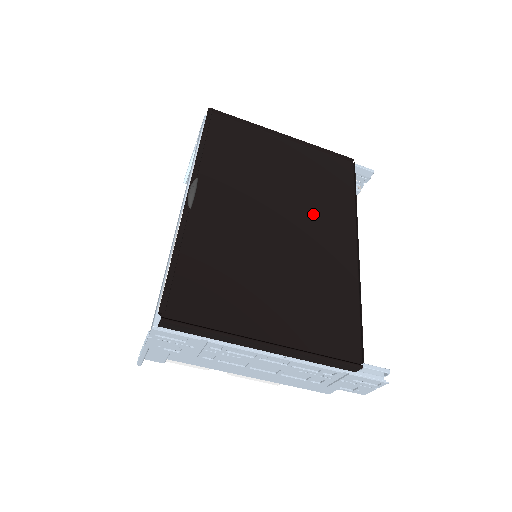
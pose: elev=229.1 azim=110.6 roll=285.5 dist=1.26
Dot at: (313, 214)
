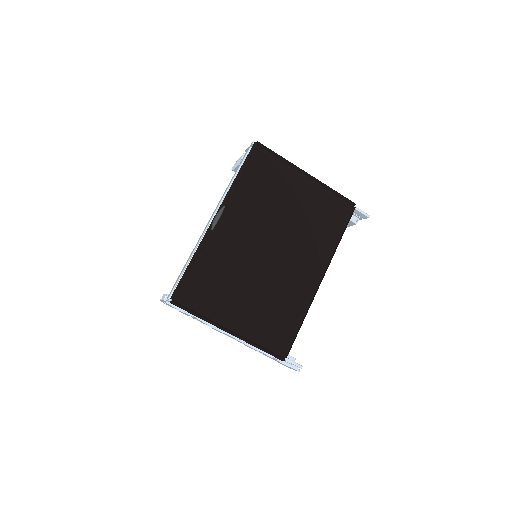
Dot at: (300, 247)
